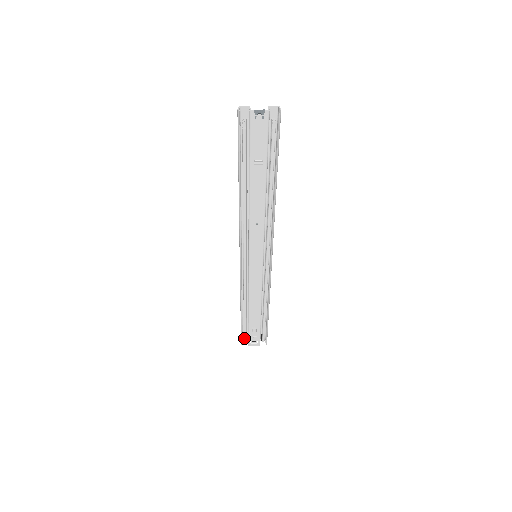
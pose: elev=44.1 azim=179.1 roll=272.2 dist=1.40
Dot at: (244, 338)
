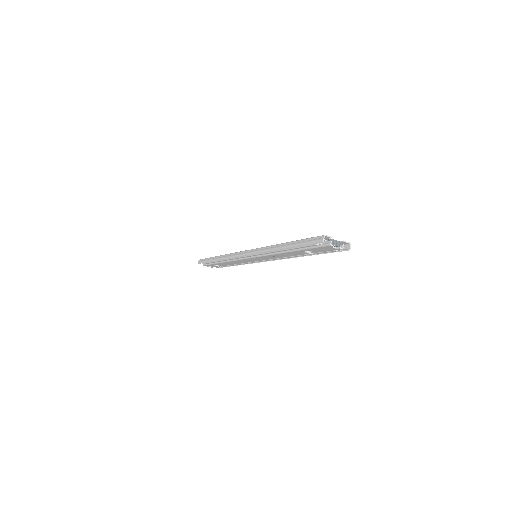
Dot at: (204, 263)
